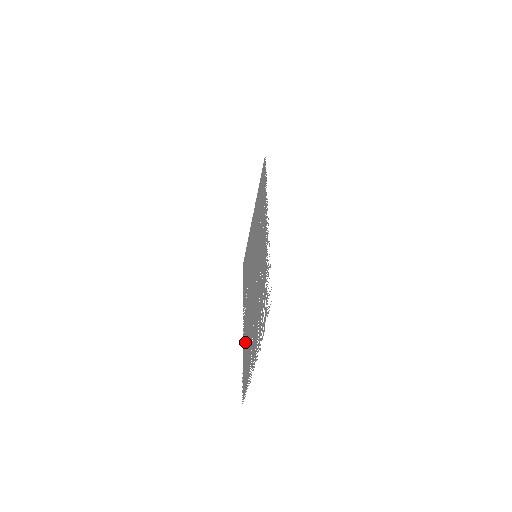
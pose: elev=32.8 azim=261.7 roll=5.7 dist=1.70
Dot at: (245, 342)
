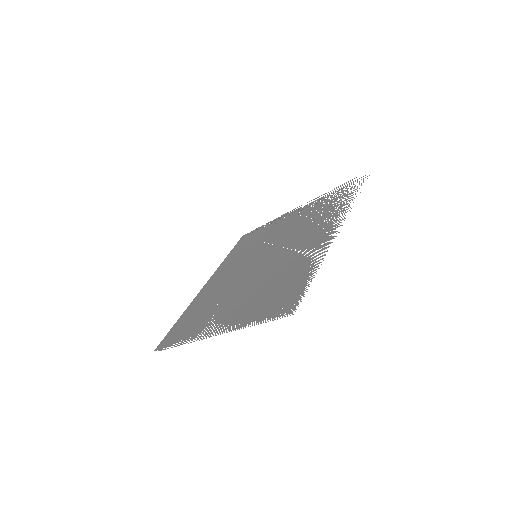
Dot at: (252, 304)
